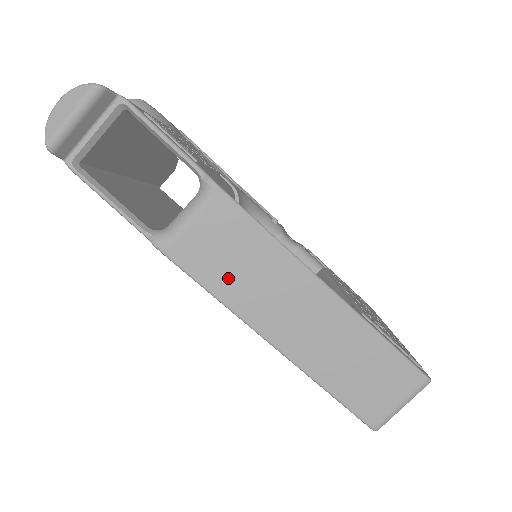
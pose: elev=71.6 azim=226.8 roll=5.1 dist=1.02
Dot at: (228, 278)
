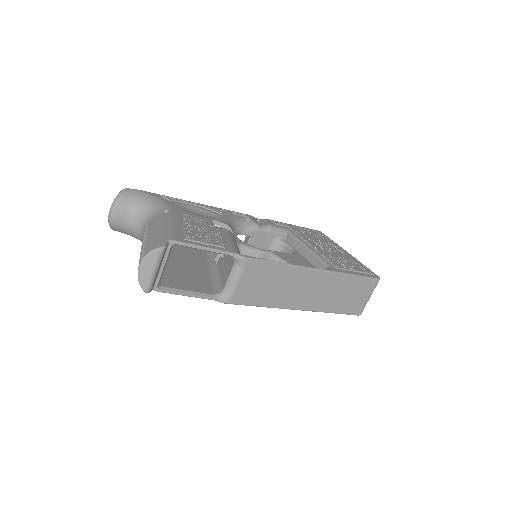
Dot at: (267, 295)
